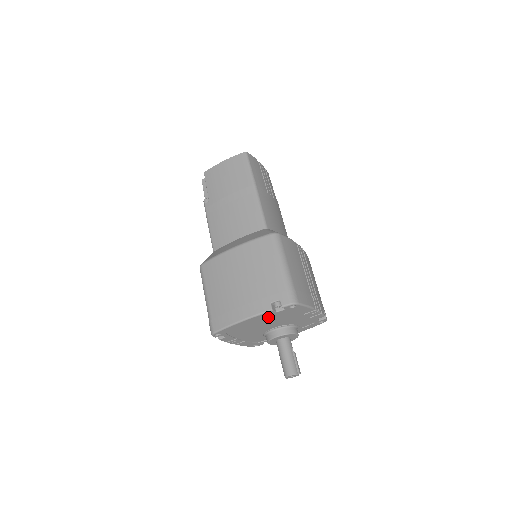
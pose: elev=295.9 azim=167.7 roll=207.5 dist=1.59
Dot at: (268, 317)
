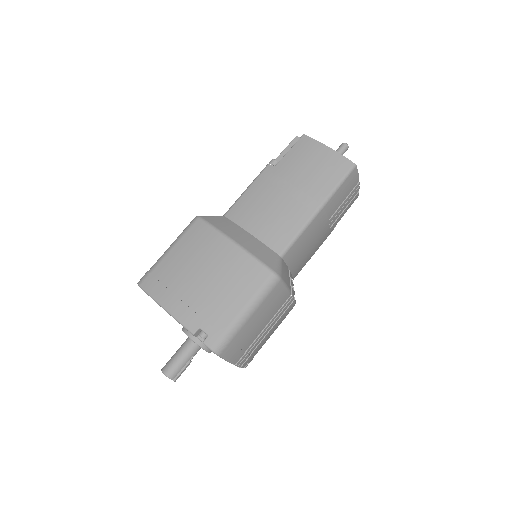
Dot at: occluded
